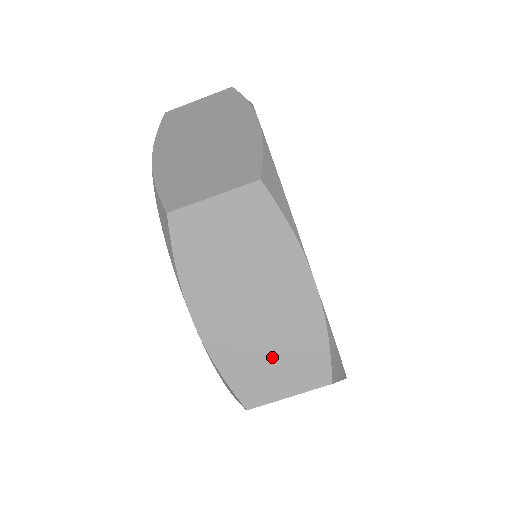
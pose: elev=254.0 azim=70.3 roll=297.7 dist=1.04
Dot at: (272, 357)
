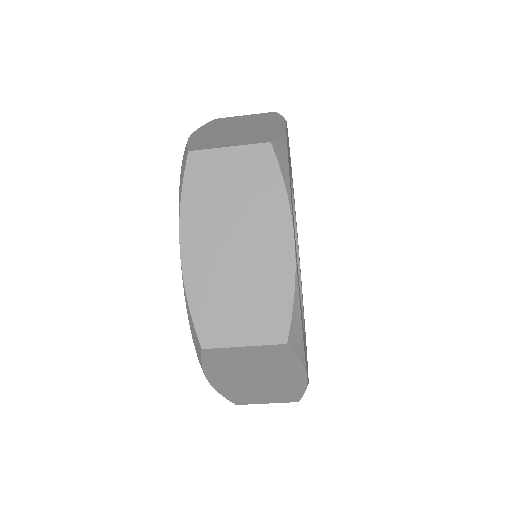
Dot at: (262, 394)
